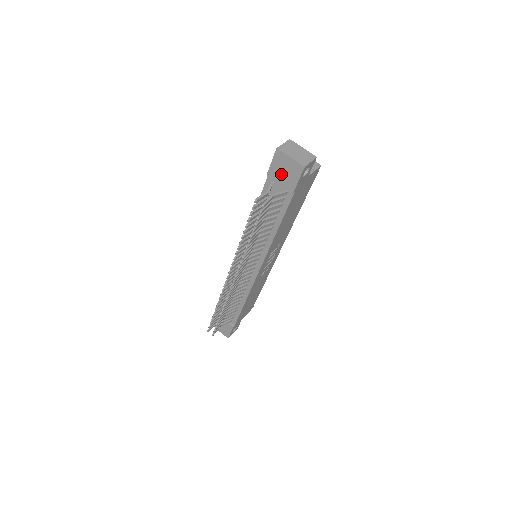
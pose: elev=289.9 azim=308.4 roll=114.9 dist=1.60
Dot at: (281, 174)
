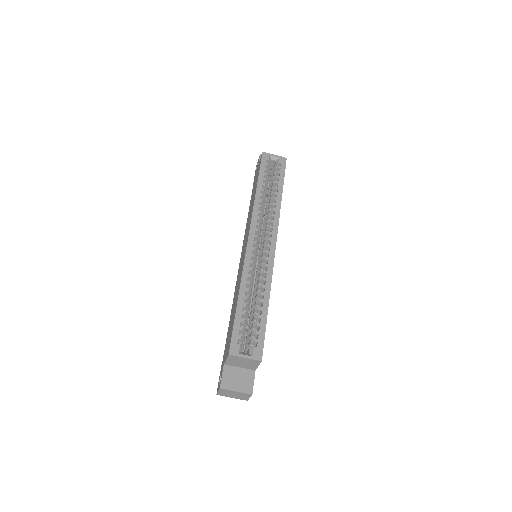
Dot at: occluded
